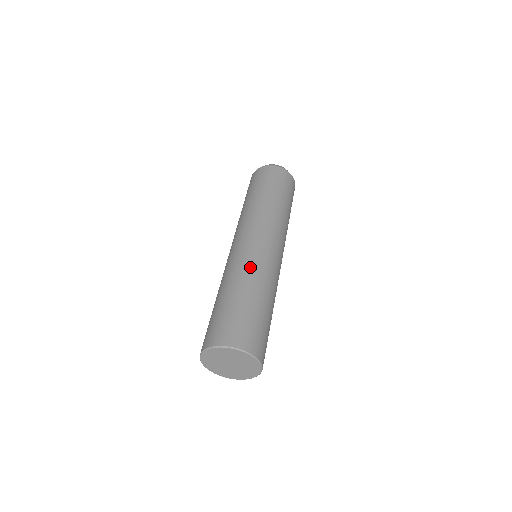
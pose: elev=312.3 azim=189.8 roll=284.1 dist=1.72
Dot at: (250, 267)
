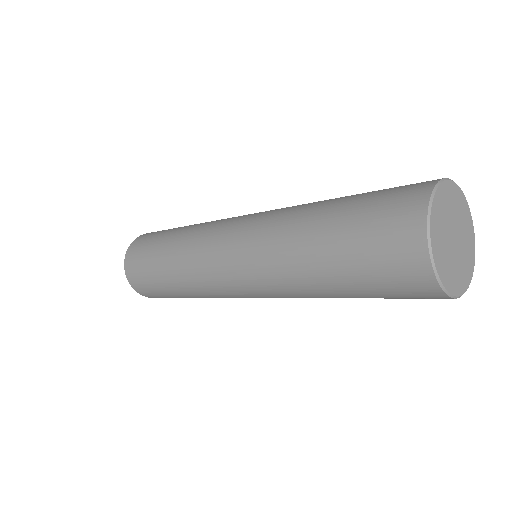
Dot at: occluded
